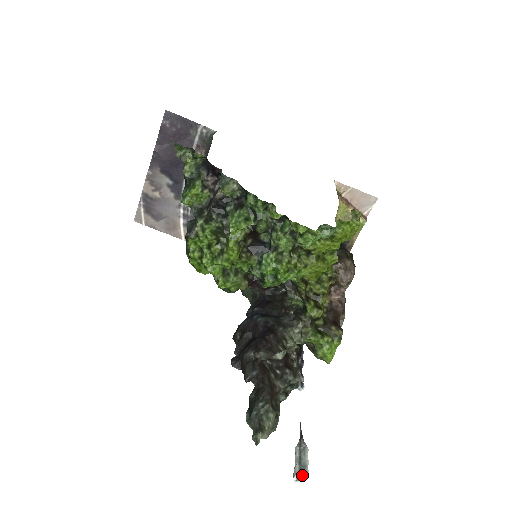
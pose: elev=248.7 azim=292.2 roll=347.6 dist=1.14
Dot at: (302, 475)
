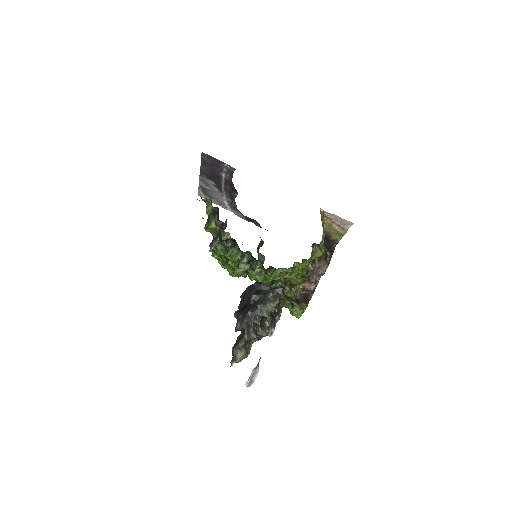
Dot at: (250, 385)
